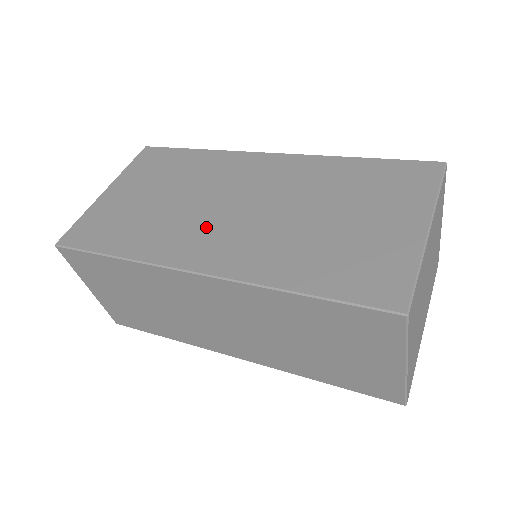
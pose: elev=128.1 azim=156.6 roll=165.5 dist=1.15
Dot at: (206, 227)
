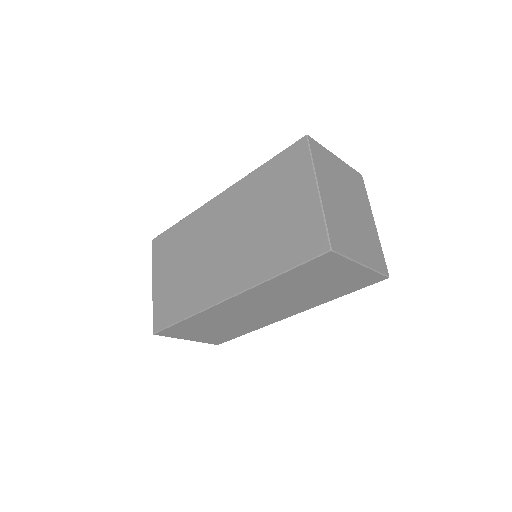
Dot at: (215, 269)
